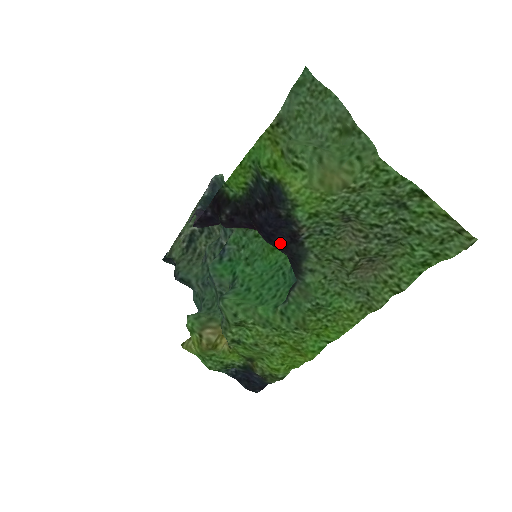
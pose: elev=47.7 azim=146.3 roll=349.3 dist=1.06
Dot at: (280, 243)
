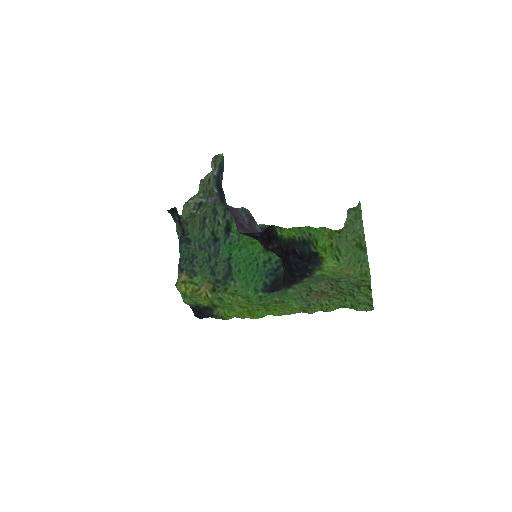
Dot at: (293, 274)
